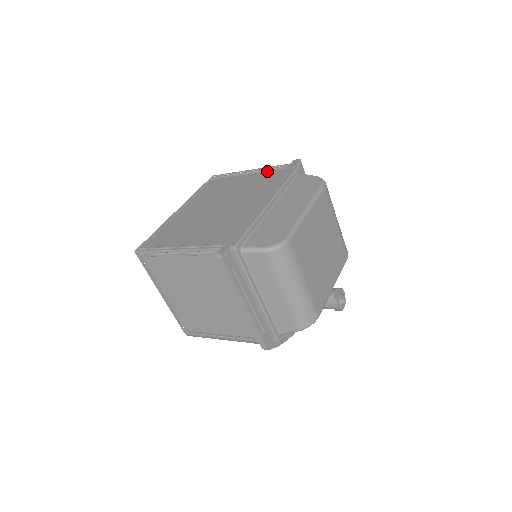
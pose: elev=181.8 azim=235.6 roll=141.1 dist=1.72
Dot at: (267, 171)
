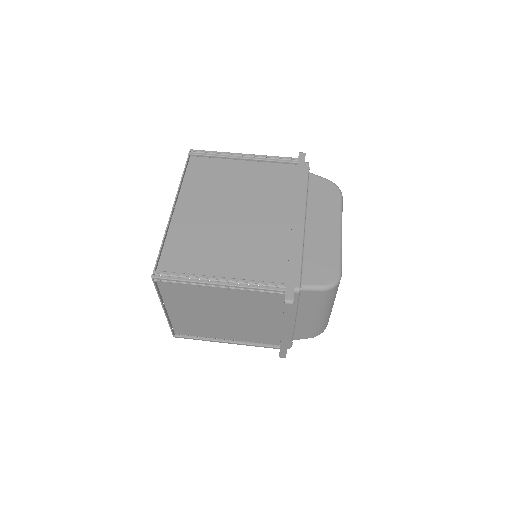
Dot at: (269, 162)
